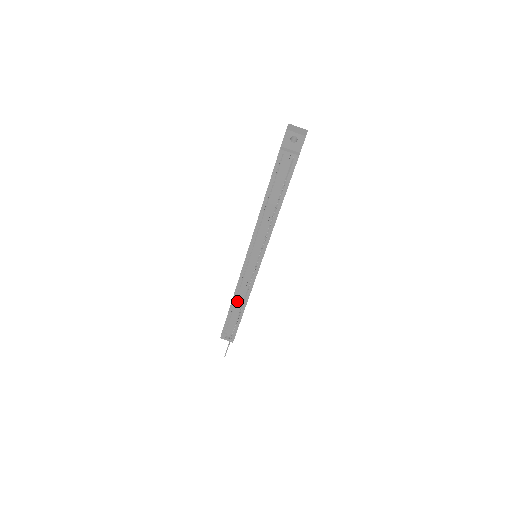
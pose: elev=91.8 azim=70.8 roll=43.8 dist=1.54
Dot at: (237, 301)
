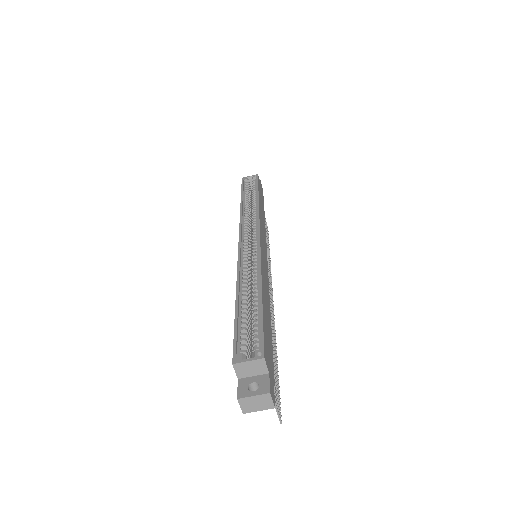
Dot at: occluded
